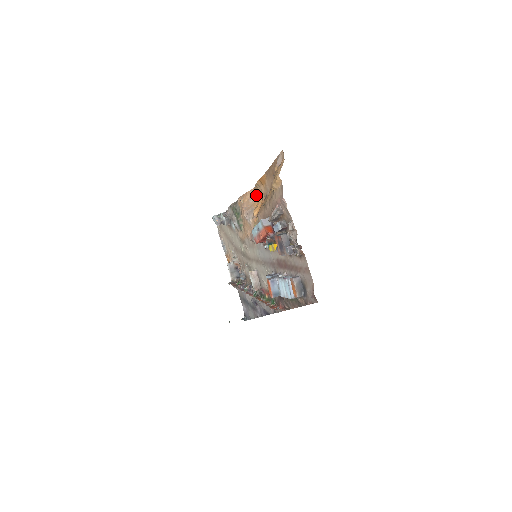
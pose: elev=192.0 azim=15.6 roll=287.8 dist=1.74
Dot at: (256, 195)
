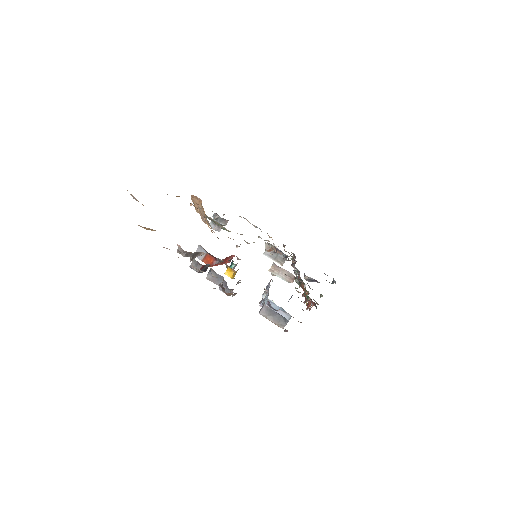
Dot at: (199, 199)
